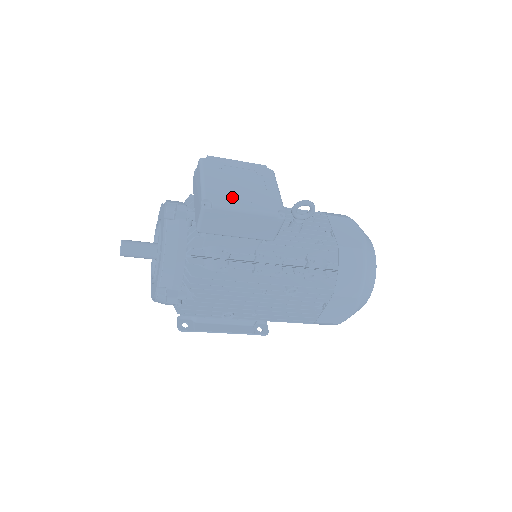
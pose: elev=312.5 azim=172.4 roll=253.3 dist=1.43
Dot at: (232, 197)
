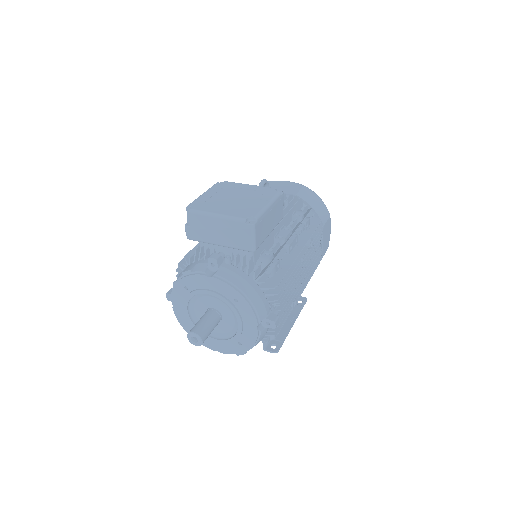
Dot at: (250, 206)
